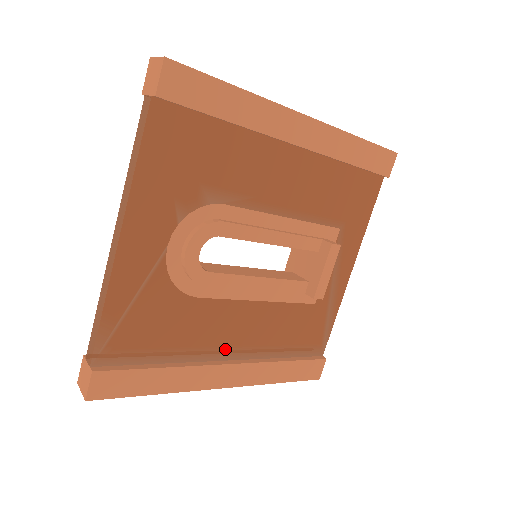
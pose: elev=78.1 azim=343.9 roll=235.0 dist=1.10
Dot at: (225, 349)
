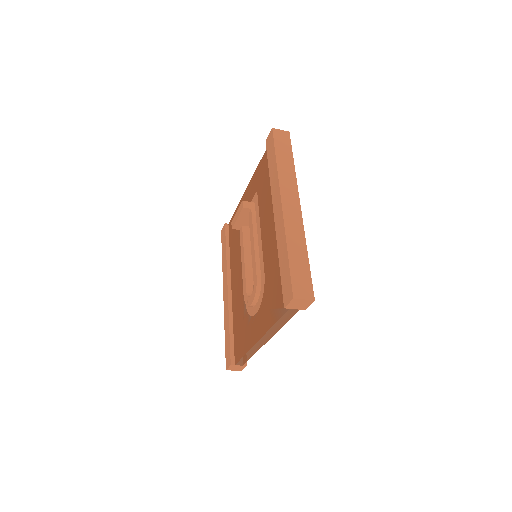
Dot at: occluded
